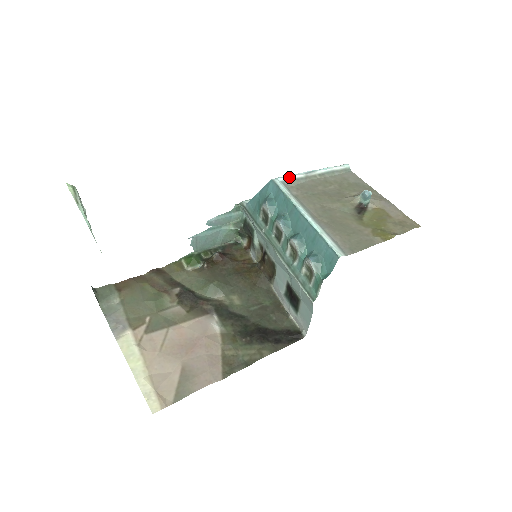
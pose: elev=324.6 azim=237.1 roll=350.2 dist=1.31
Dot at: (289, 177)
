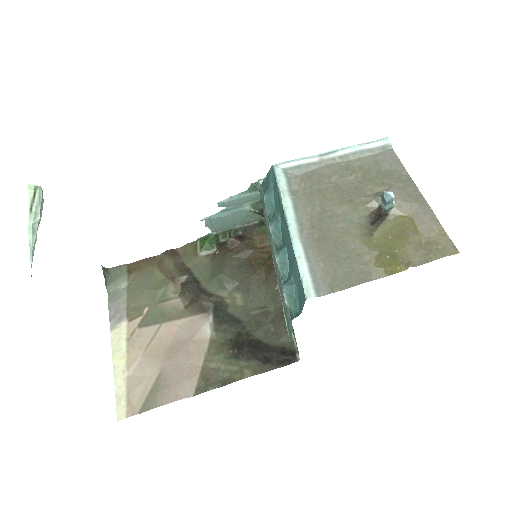
Dot at: (295, 162)
